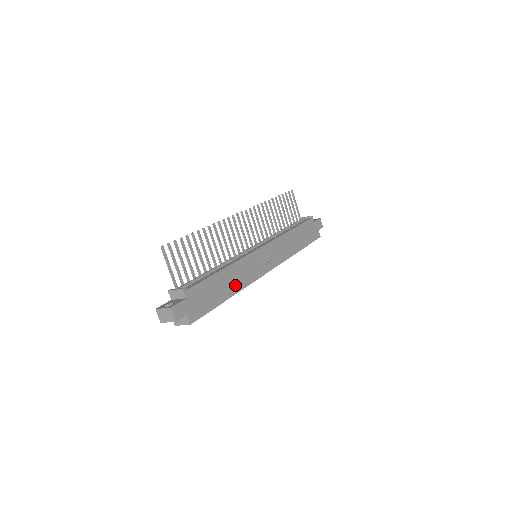
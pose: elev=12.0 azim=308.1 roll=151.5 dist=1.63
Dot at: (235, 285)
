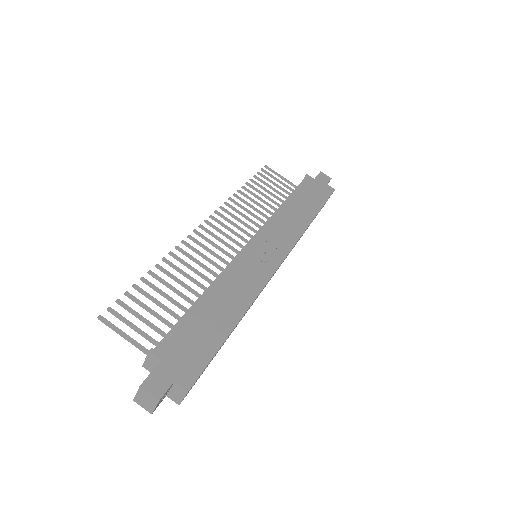
Dot at: (237, 303)
